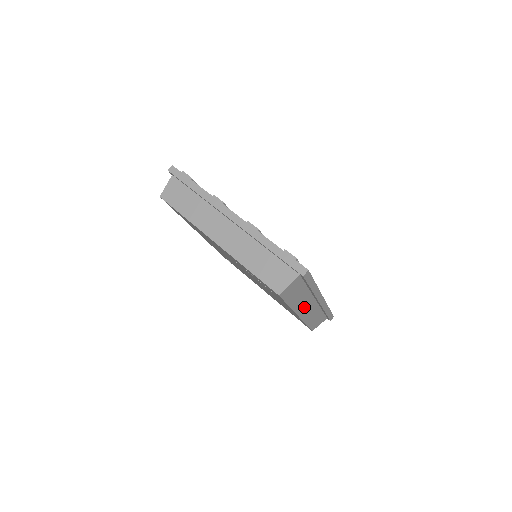
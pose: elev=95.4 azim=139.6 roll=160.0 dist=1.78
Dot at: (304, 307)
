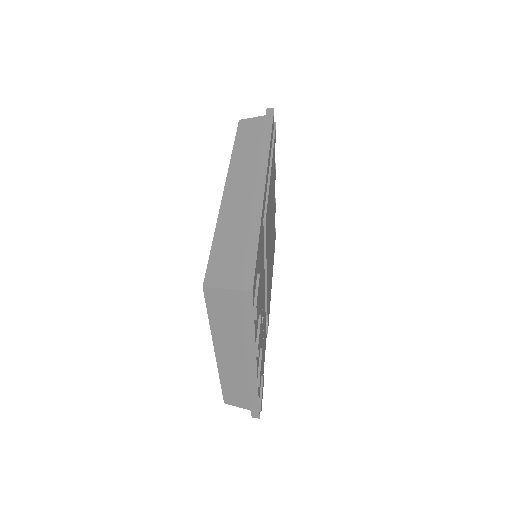
Dot at: (240, 176)
